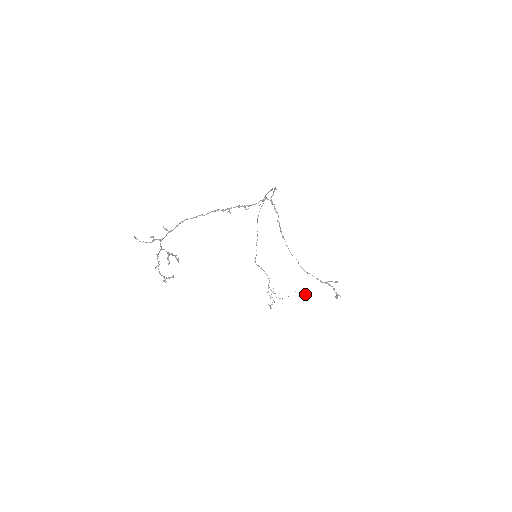
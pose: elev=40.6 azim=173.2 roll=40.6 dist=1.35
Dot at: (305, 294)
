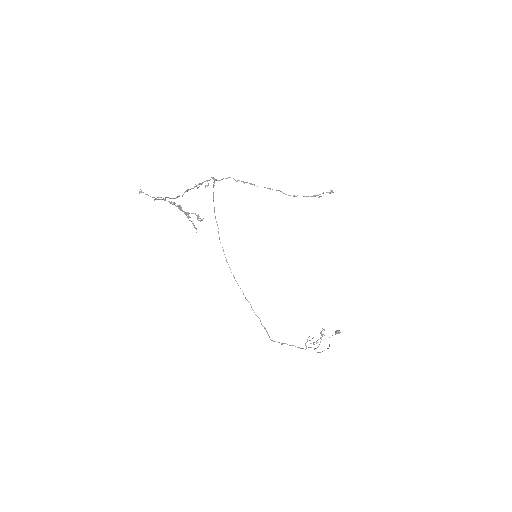
Dot at: (337, 333)
